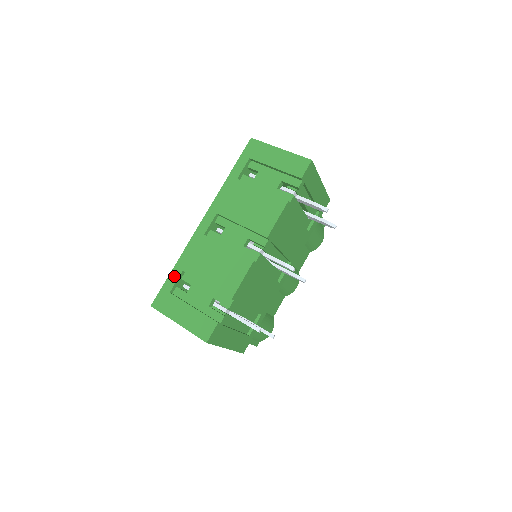
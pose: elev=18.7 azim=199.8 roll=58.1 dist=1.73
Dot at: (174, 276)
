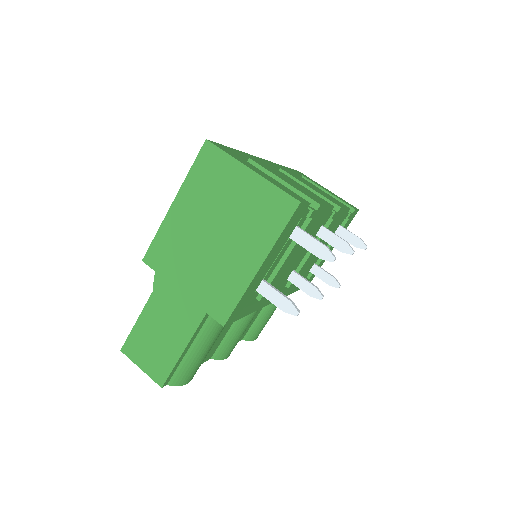
Dot at: (238, 152)
